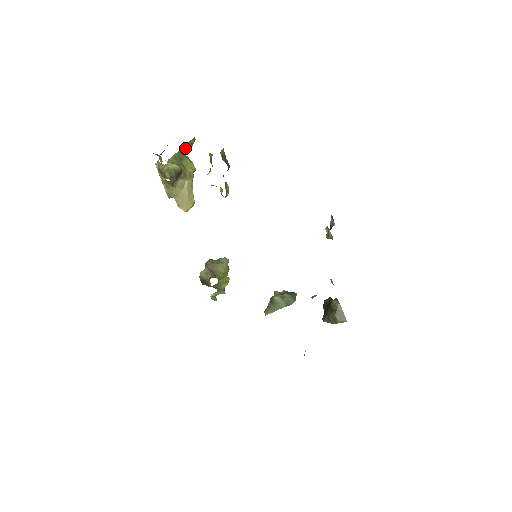
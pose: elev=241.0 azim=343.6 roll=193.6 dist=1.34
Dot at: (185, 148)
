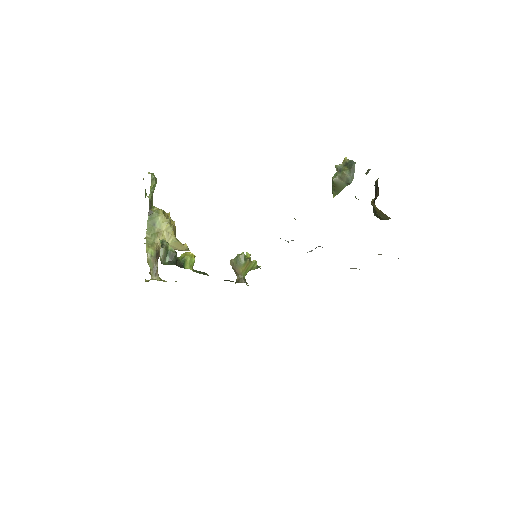
Dot at: (153, 191)
